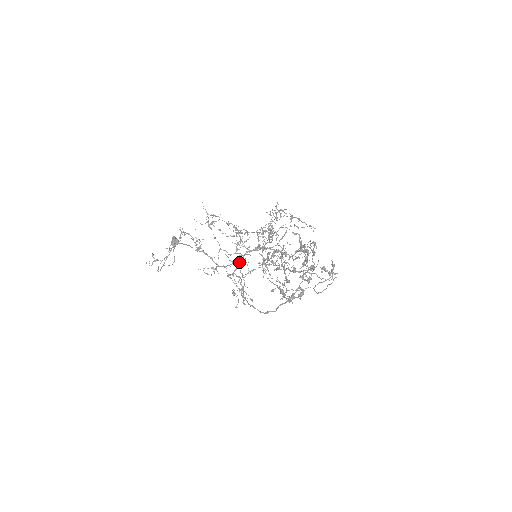
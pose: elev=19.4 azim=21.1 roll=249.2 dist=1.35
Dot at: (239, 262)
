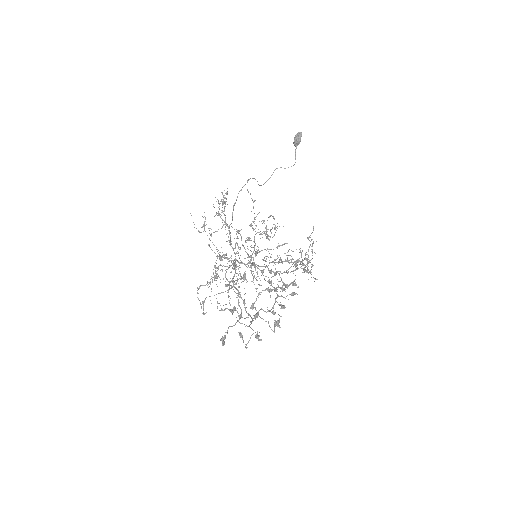
Dot at: (234, 262)
